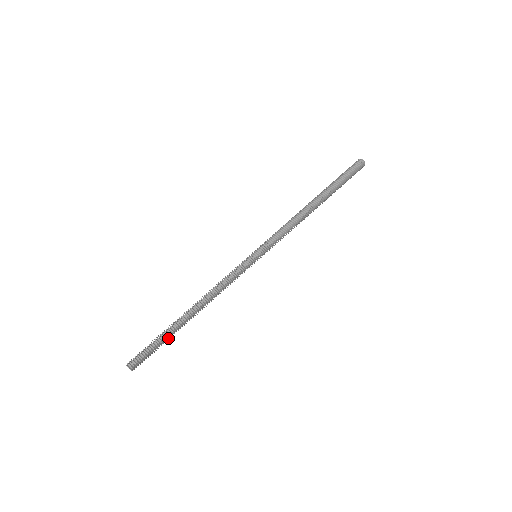
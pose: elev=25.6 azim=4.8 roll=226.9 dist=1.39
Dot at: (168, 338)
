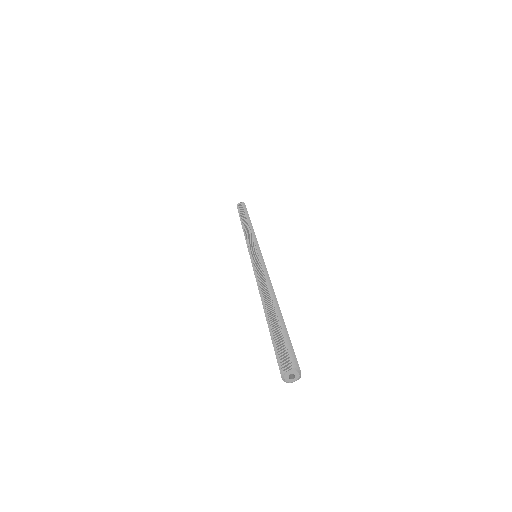
Dot at: (283, 325)
